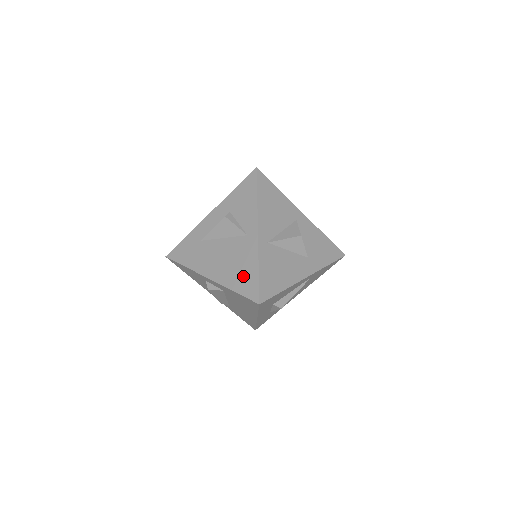
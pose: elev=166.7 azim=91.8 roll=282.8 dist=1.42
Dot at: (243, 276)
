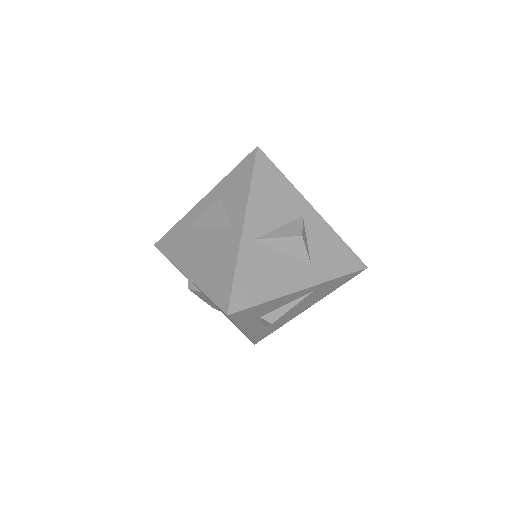
Dot at: (218, 277)
